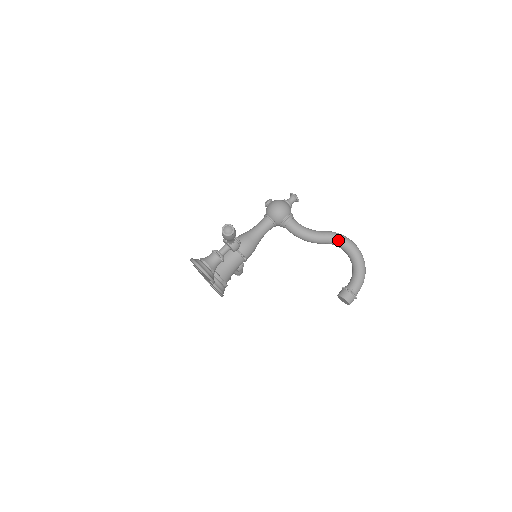
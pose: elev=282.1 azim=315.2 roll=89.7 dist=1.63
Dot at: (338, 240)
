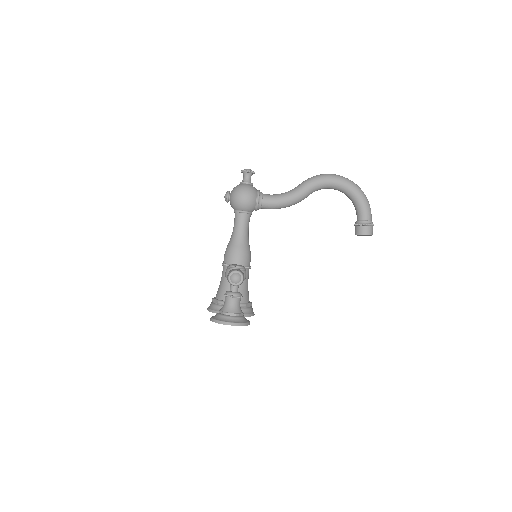
Dot at: (320, 184)
